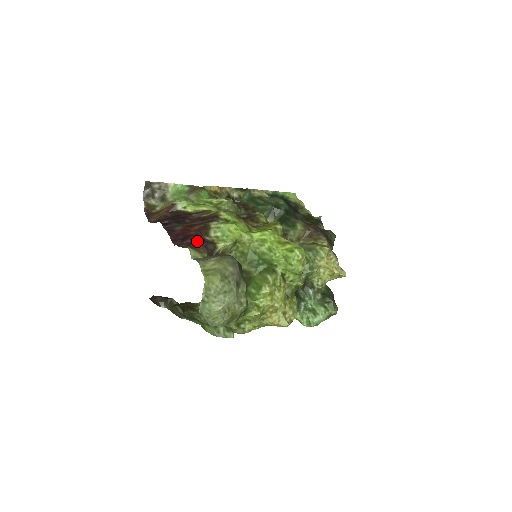
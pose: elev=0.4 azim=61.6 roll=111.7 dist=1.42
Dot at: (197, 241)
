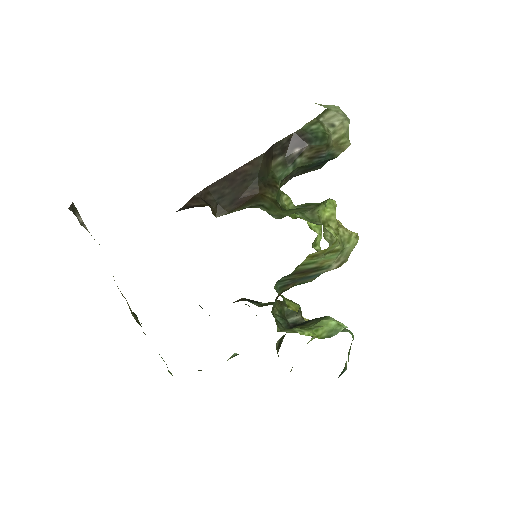
Dot at: occluded
